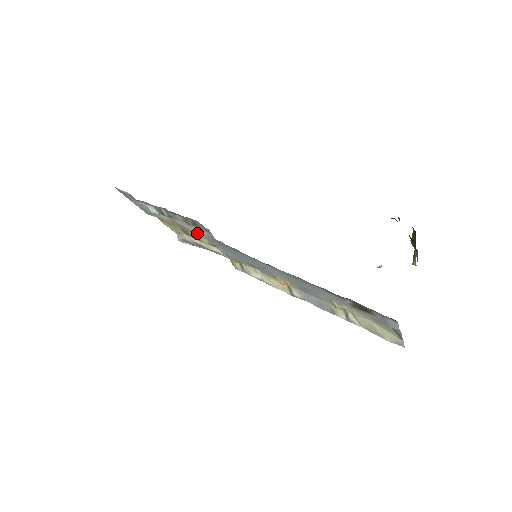
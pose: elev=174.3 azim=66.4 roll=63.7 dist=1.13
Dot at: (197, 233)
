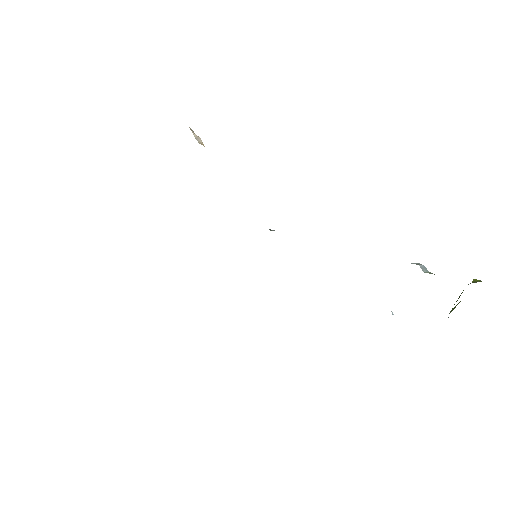
Dot at: occluded
